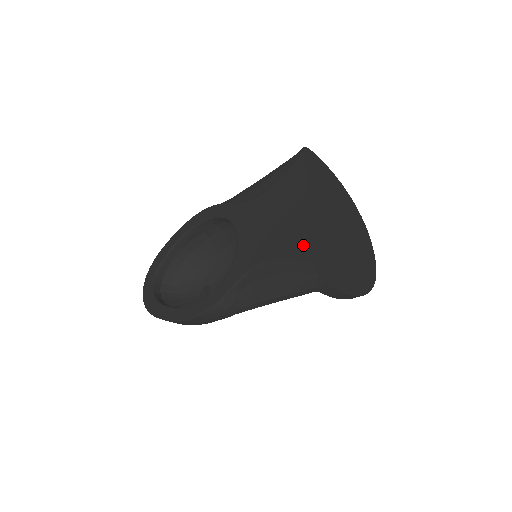
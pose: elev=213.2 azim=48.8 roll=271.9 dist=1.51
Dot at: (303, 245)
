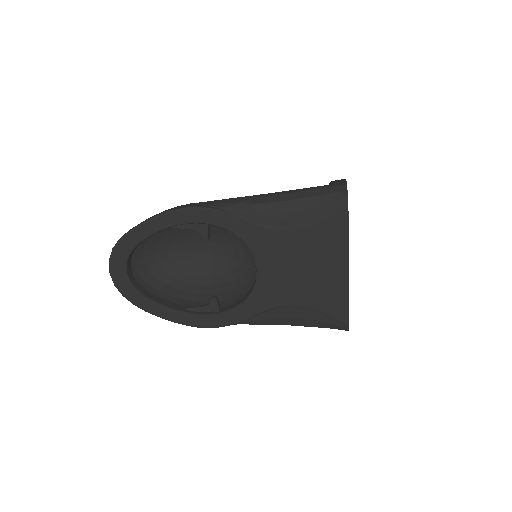
Dot at: (339, 306)
